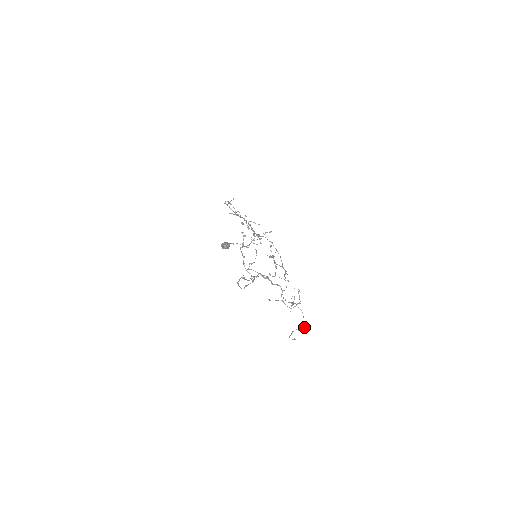
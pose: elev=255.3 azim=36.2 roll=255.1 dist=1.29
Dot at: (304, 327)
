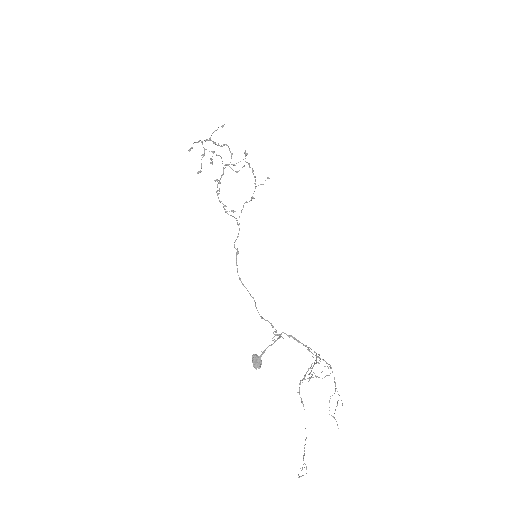
Dot at: occluded
